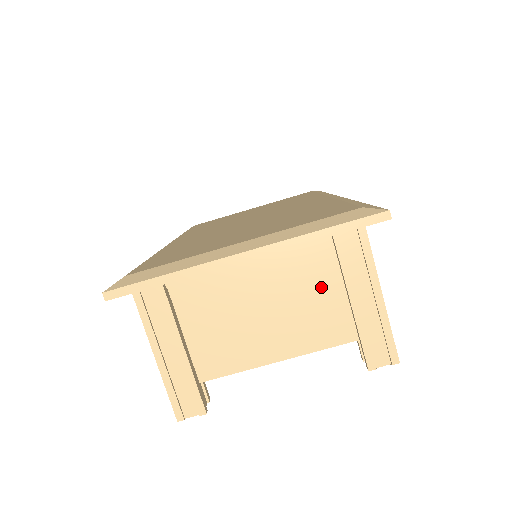
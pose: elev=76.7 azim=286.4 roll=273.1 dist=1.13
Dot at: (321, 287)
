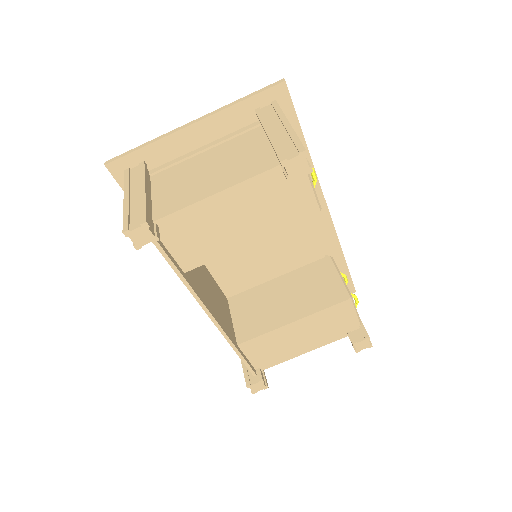
Dot at: (253, 147)
